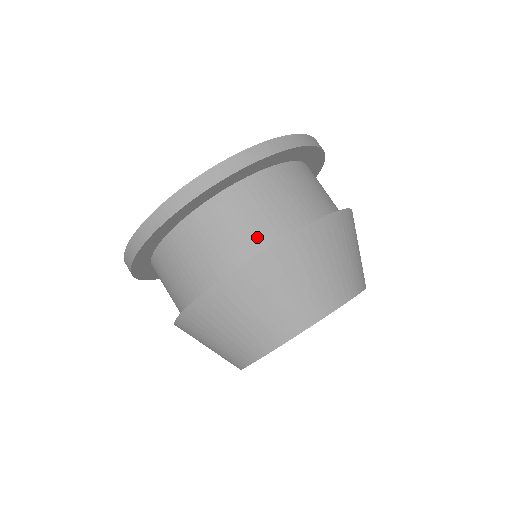
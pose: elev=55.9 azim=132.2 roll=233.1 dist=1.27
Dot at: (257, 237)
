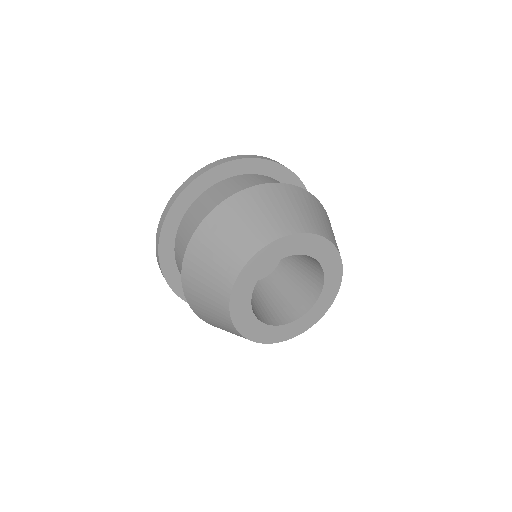
Dot at: occluded
